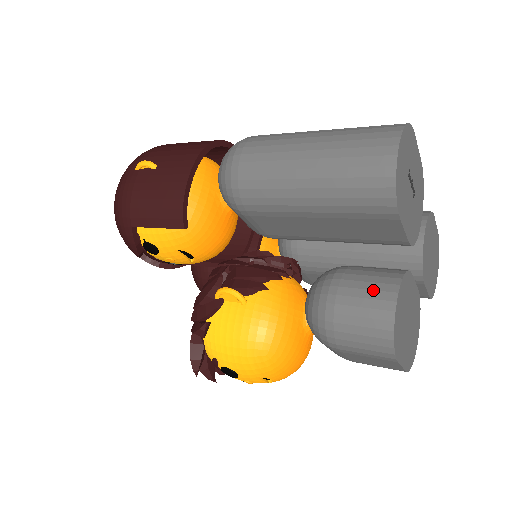
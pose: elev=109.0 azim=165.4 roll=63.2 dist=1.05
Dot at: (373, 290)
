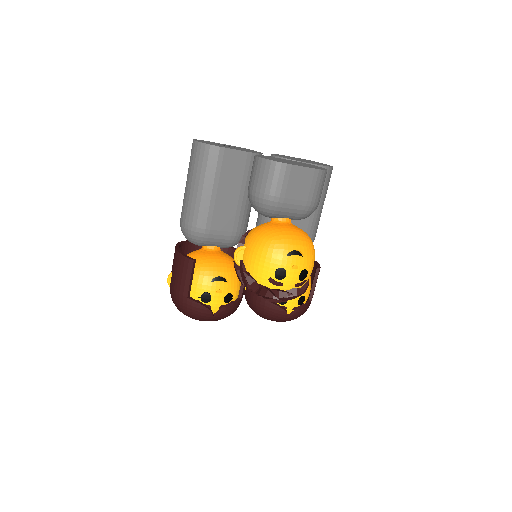
Dot at: (252, 169)
